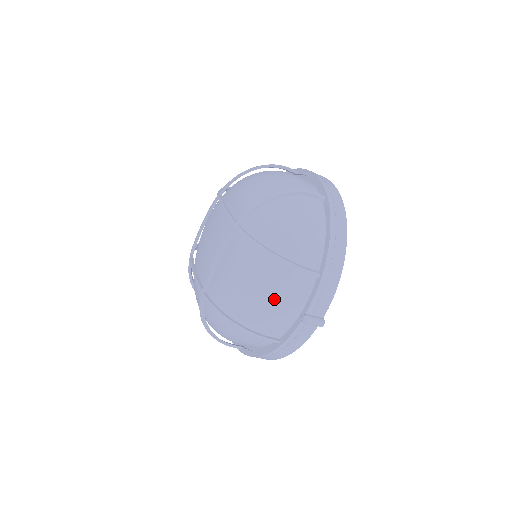
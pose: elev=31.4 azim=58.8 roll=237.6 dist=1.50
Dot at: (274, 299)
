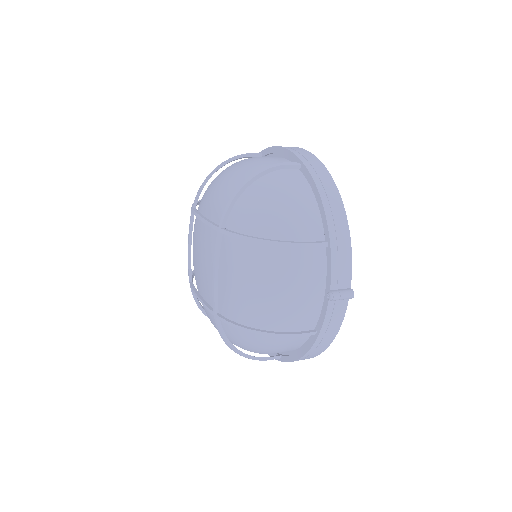
Dot at: (290, 289)
